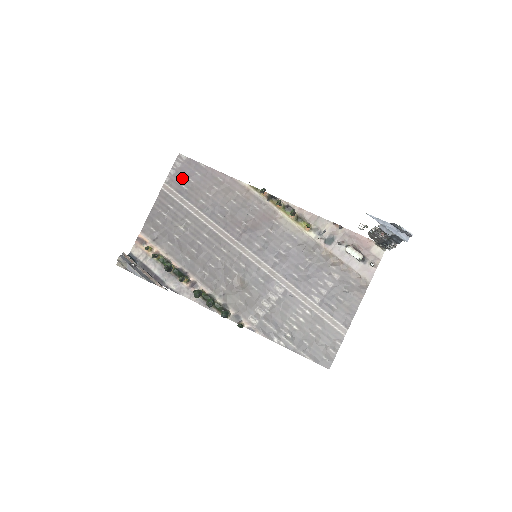
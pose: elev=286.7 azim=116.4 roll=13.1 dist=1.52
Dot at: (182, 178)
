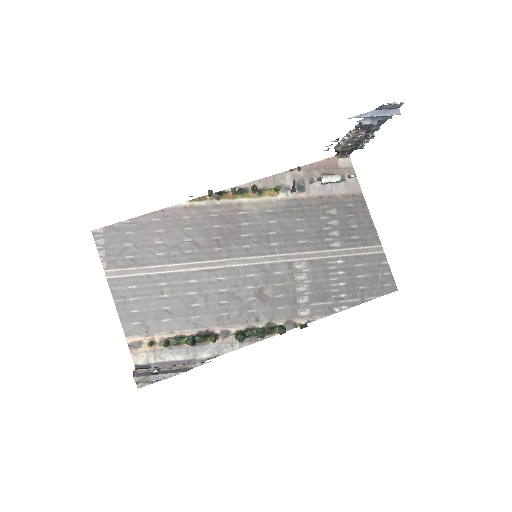
Dot at: (117, 251)
